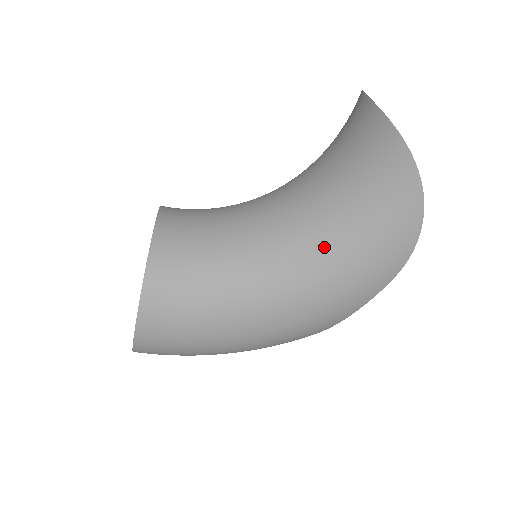
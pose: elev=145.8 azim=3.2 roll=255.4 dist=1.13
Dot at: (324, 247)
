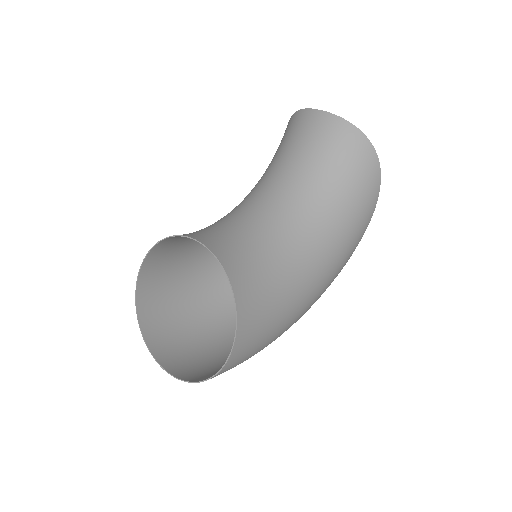
Dot at: (333, 224)
